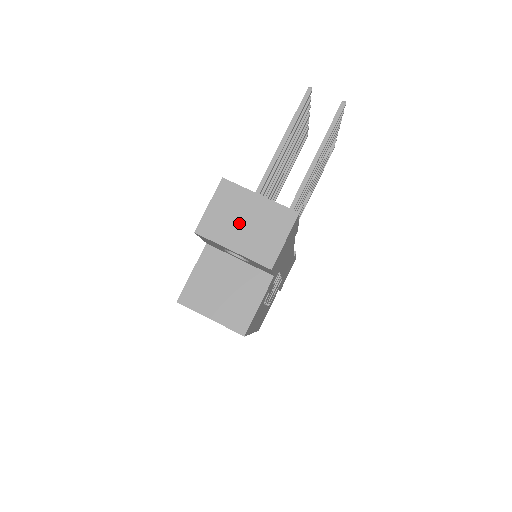
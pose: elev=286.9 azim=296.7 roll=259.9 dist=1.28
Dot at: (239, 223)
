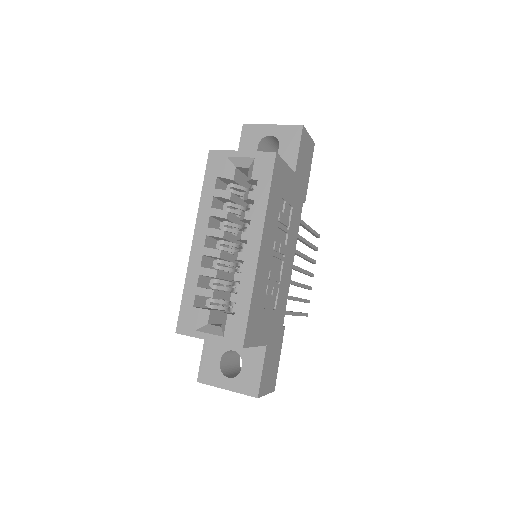
Dot at: occluded
